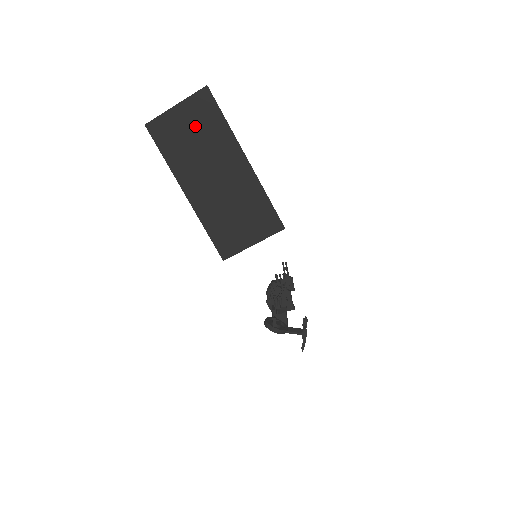
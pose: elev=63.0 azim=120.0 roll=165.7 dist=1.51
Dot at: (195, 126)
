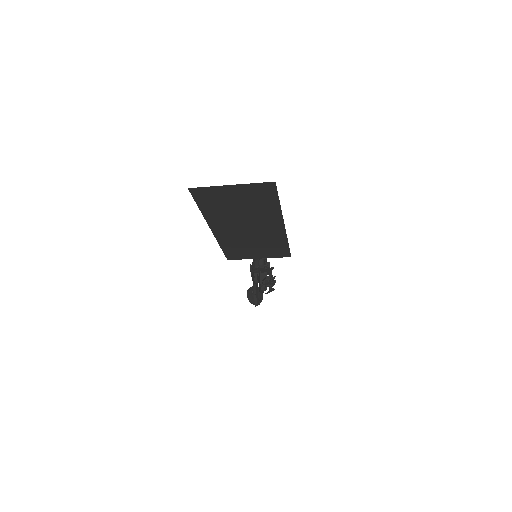
Dot at: (245, 200)
